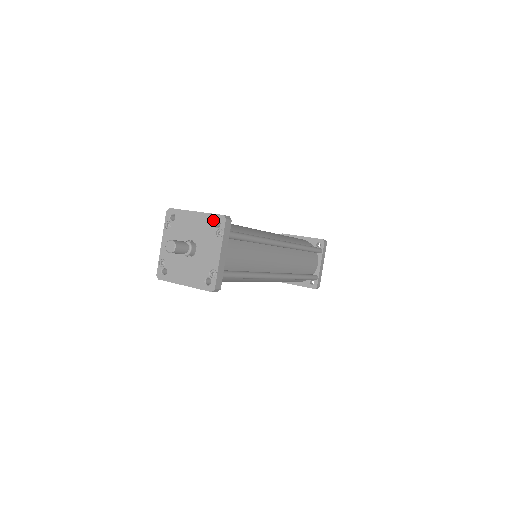
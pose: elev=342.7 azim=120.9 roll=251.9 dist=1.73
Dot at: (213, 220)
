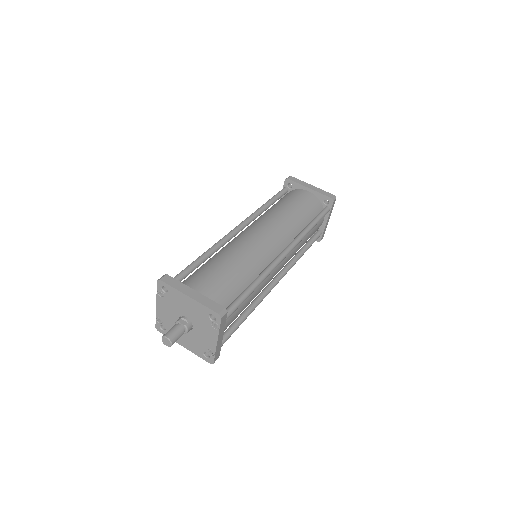
Dot at: (208, 313)
